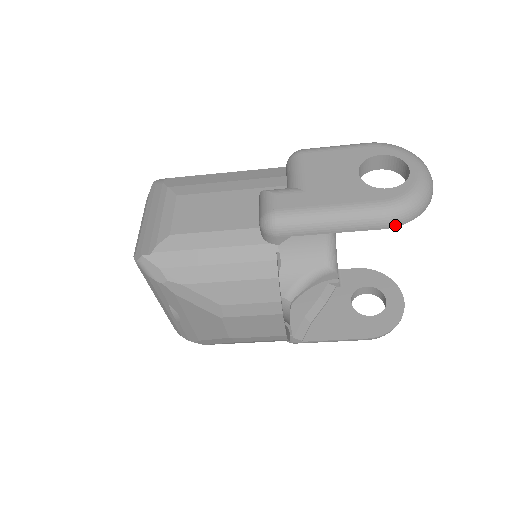
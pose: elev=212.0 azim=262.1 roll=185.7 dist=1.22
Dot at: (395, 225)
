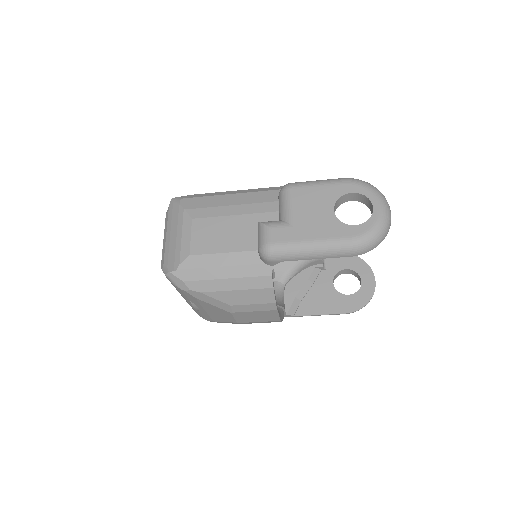
Dot at: (360, 254)
